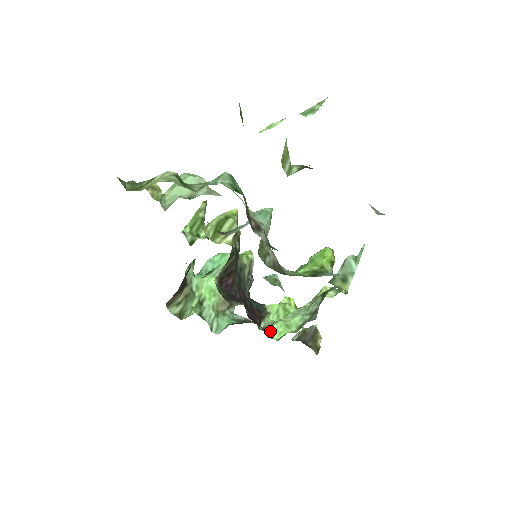
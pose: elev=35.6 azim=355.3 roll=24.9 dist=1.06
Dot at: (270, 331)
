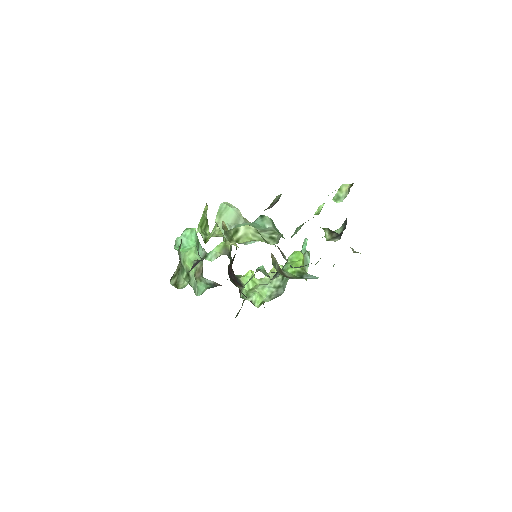
Dot at: (252, 301)
